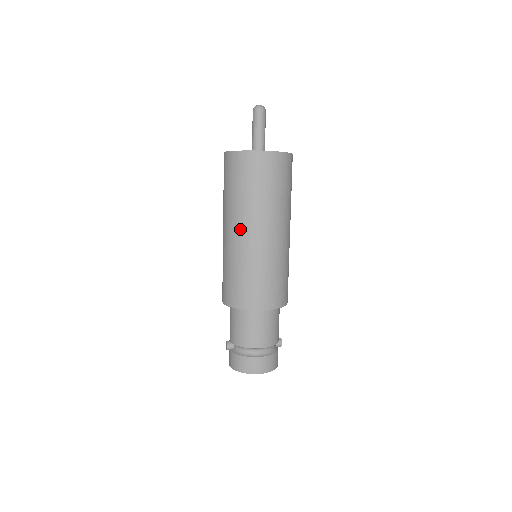
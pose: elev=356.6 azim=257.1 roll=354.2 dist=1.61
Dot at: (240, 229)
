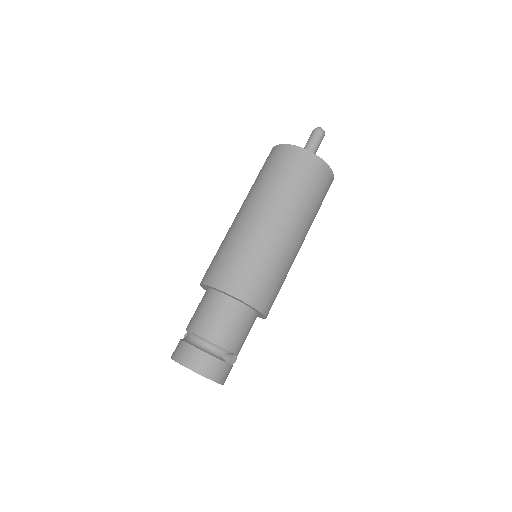
Dot at: (239, 211)
